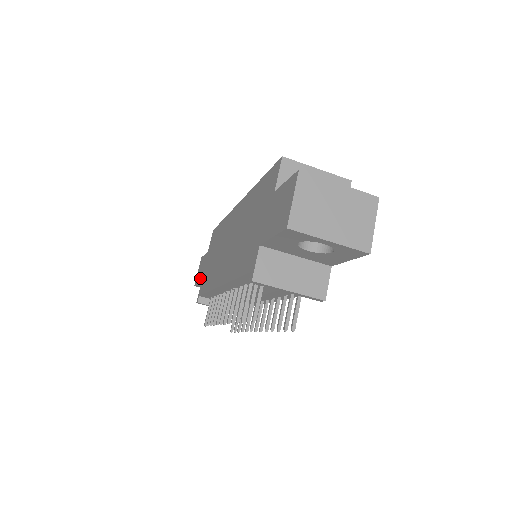
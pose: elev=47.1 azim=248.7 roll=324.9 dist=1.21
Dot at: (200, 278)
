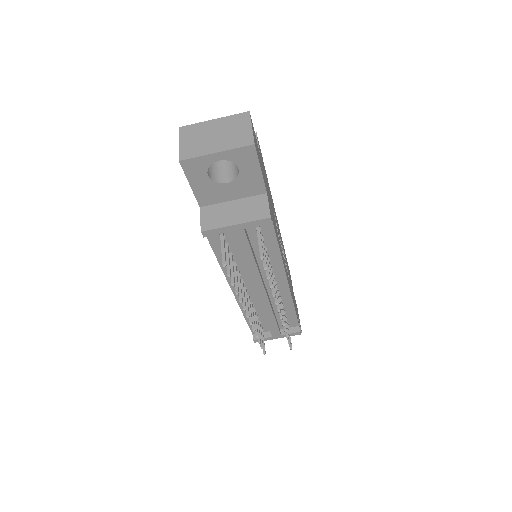
Dot at: occluded
